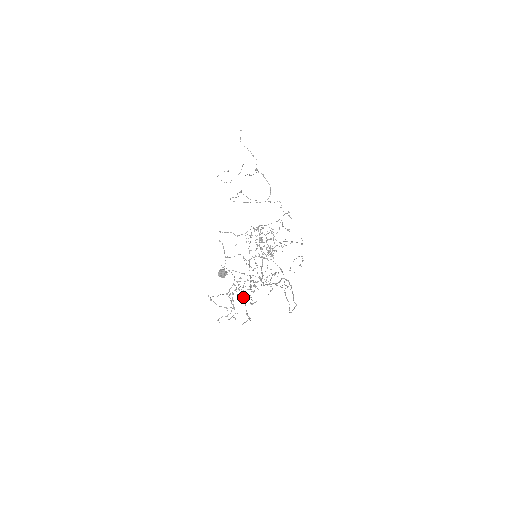
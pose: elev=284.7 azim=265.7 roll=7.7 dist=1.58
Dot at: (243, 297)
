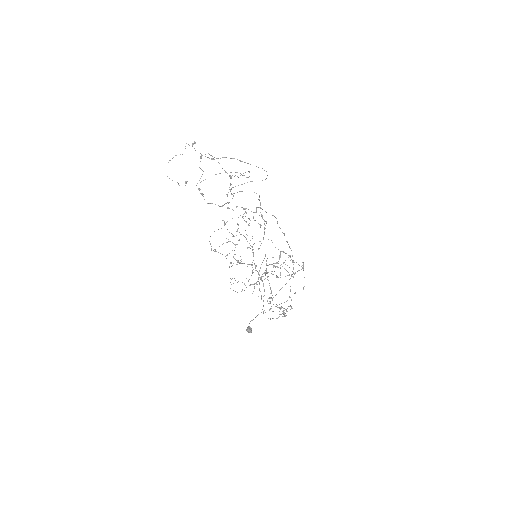
Dot at: occluded
